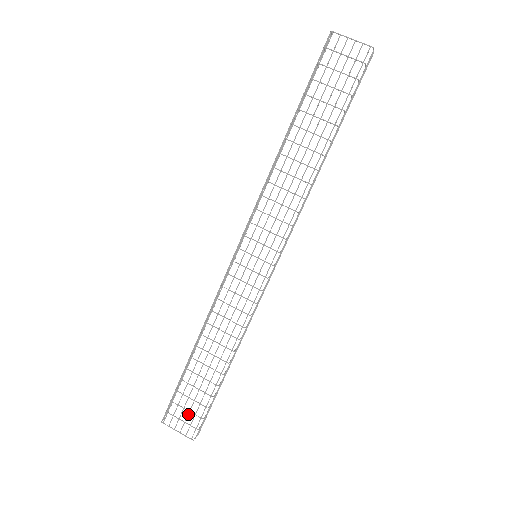
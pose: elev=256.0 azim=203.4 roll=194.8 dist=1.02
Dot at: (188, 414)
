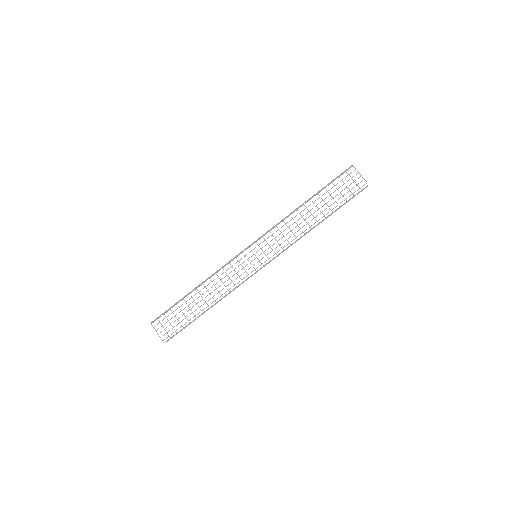
Dot at: (169, 325)
